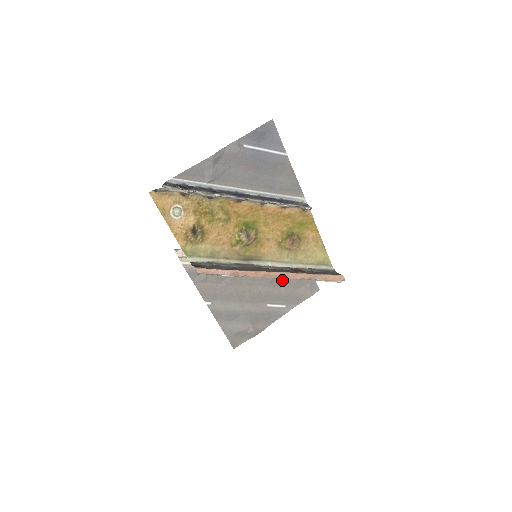
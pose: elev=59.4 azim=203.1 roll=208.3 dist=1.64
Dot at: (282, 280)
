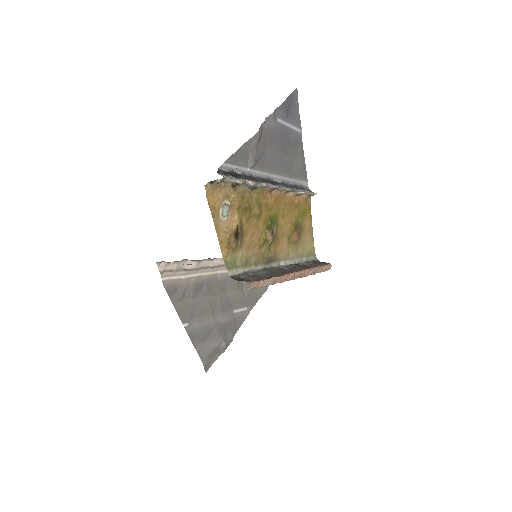
Dot at: occluded
